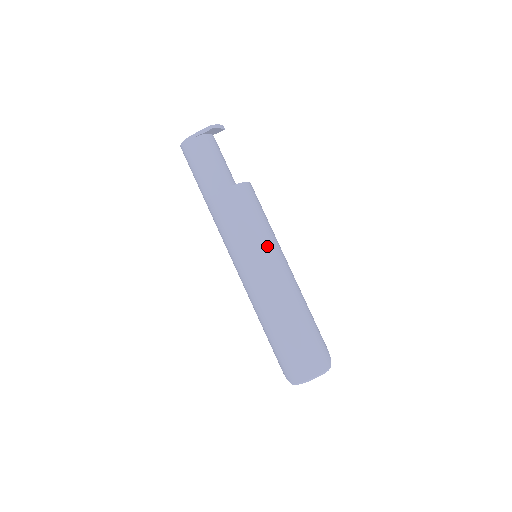
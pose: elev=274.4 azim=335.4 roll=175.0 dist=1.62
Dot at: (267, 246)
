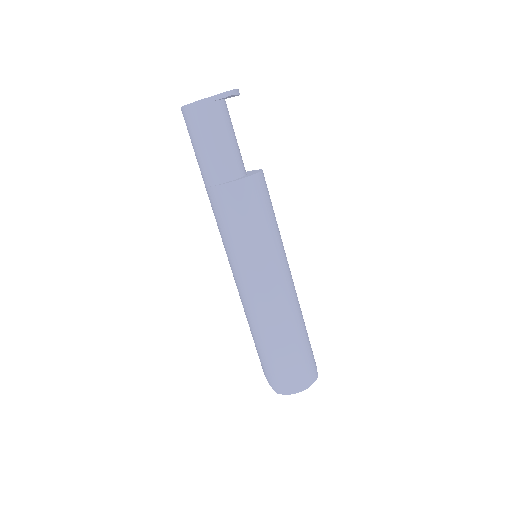
Dot at: (277, 252)
